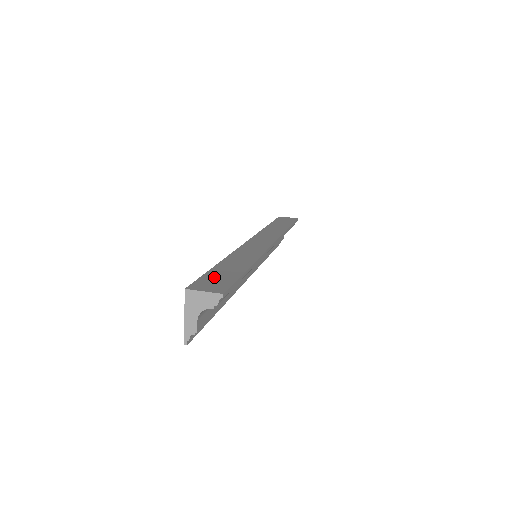
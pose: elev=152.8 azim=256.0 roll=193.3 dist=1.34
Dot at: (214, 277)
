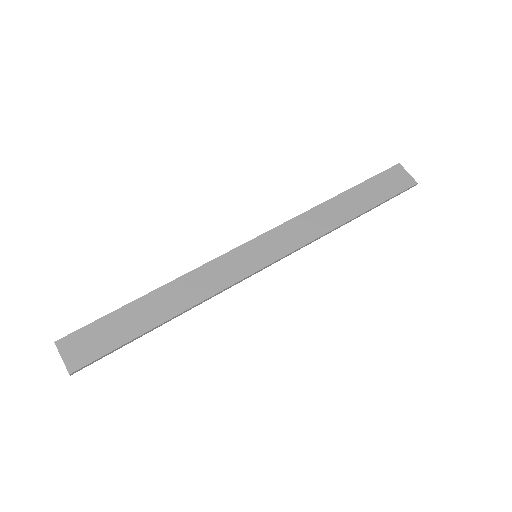
Dot at: (102, 330)
